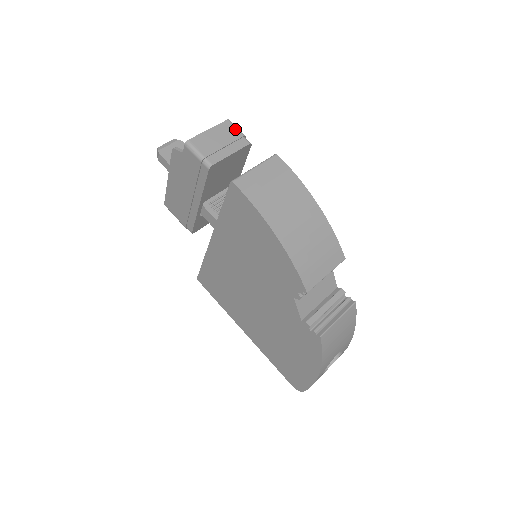
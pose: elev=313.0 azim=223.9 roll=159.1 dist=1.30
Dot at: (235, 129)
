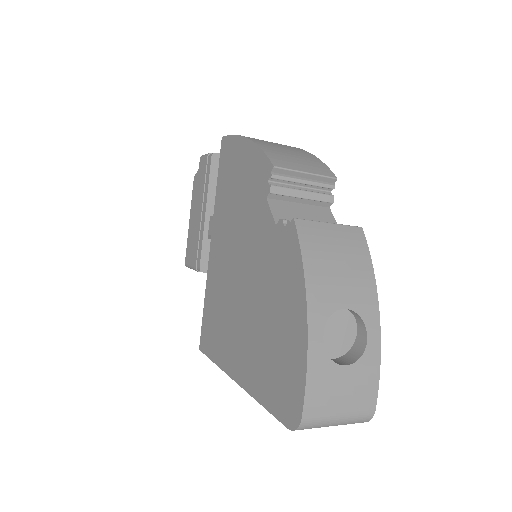
Dot at: occluded
